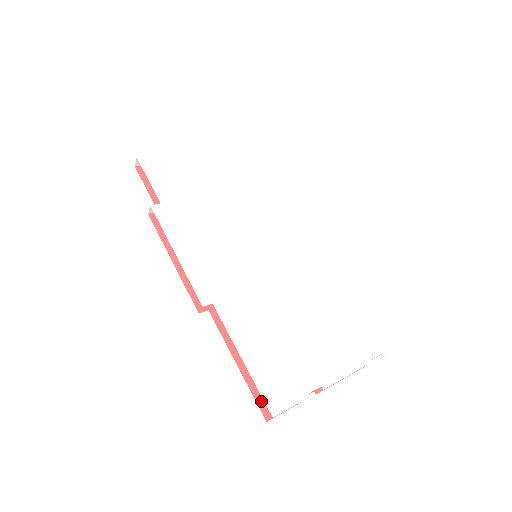
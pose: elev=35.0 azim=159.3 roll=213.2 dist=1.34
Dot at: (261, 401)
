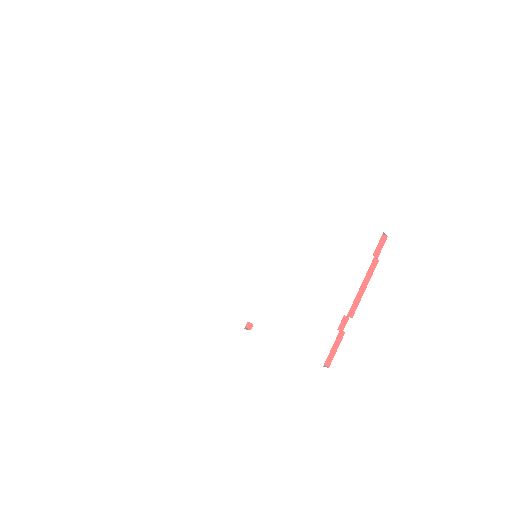
Dot at: occluded
